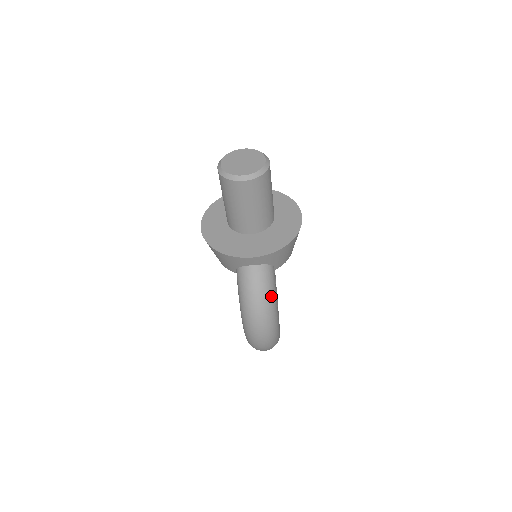
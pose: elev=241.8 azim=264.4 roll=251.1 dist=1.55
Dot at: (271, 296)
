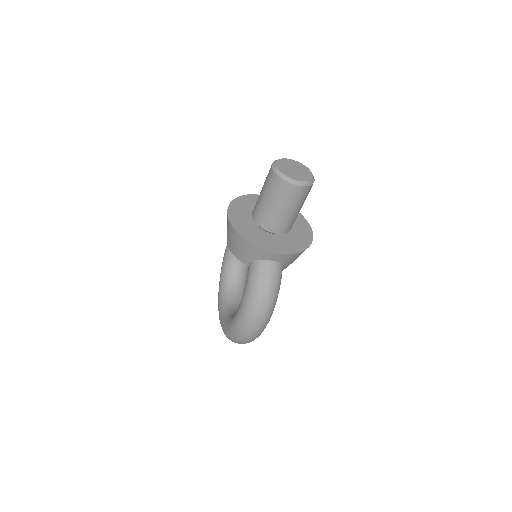
Dot at: (278, 292)
